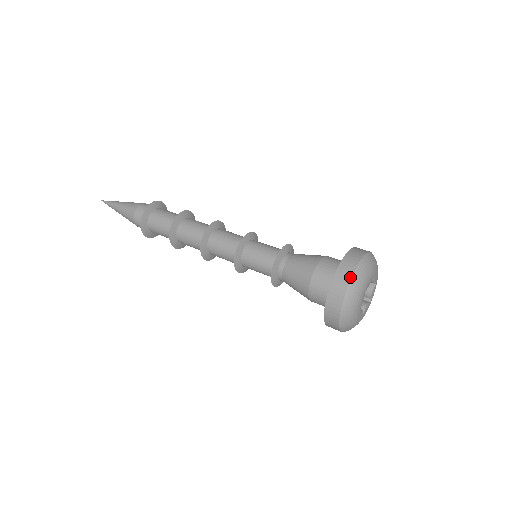
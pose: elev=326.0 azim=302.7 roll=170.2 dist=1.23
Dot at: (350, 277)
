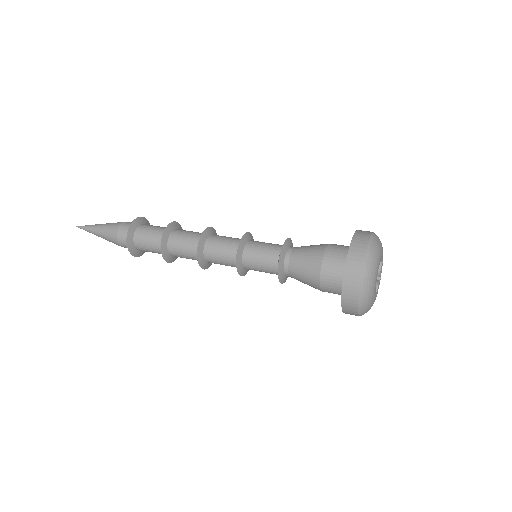
Dot at: (371, 233)
